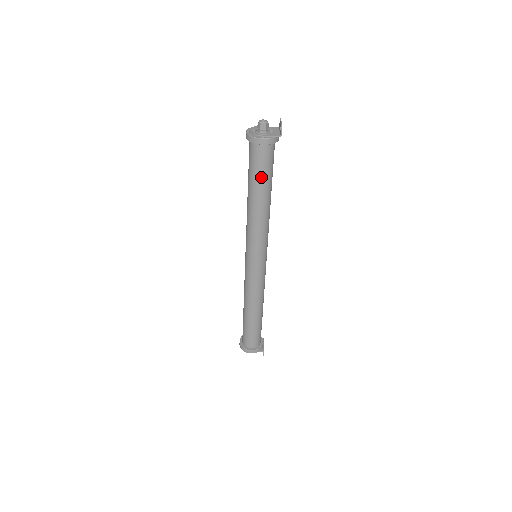
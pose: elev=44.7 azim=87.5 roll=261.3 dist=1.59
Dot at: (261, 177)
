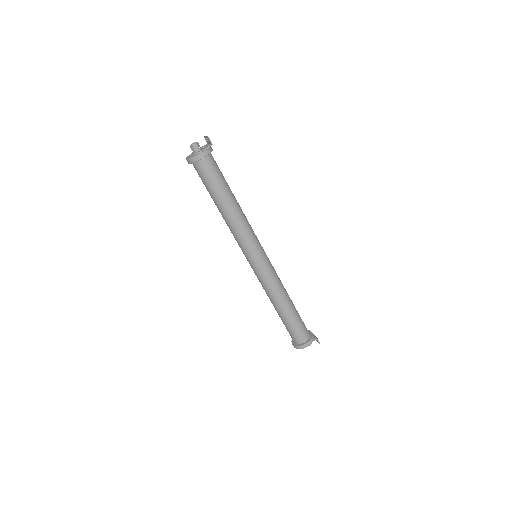
Dot at: (218, 185)
